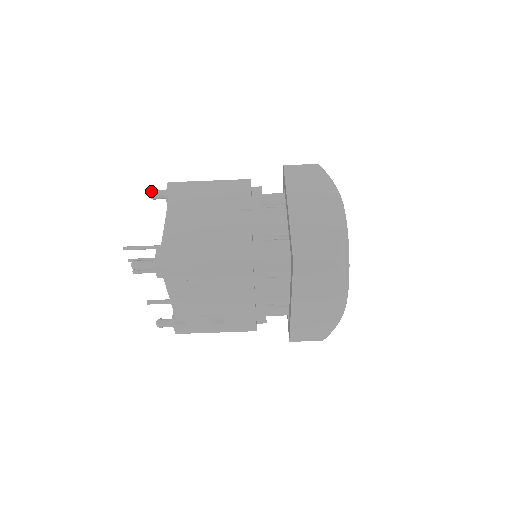
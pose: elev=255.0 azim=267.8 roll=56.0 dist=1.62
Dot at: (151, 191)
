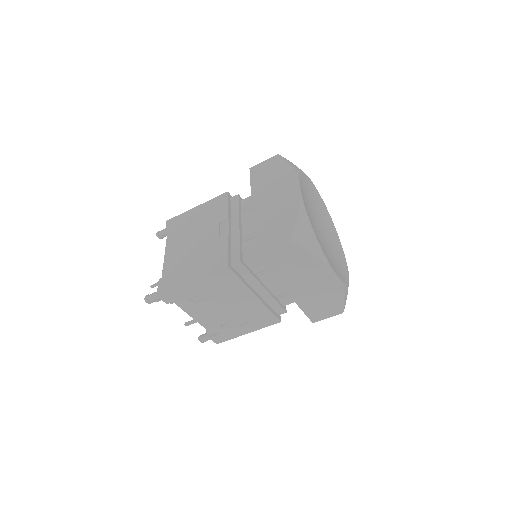
Dot at: (156, 233)
